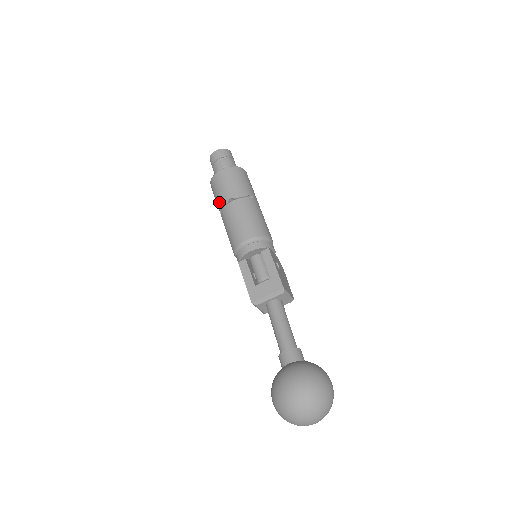
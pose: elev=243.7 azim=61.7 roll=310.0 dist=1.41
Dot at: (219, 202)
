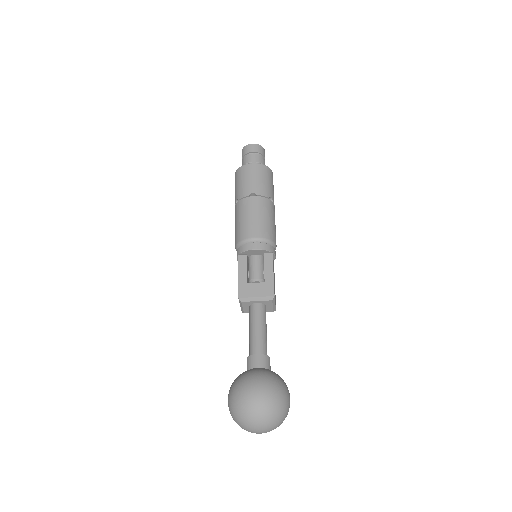
Dot at: (239, 192)
